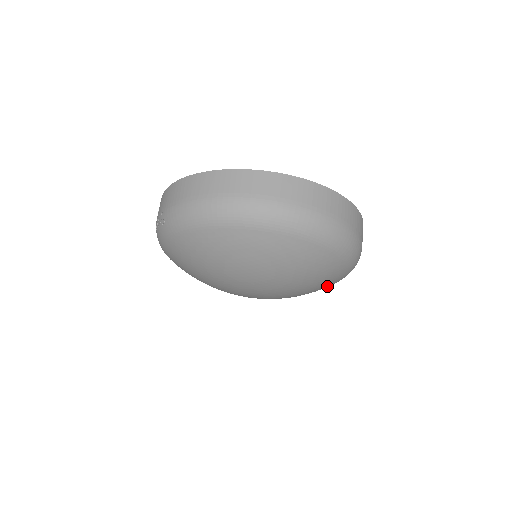
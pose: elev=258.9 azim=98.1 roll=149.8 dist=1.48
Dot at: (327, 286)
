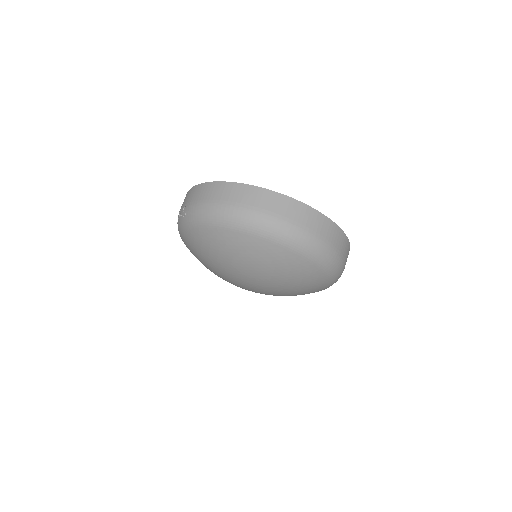
Dot at: occluded
